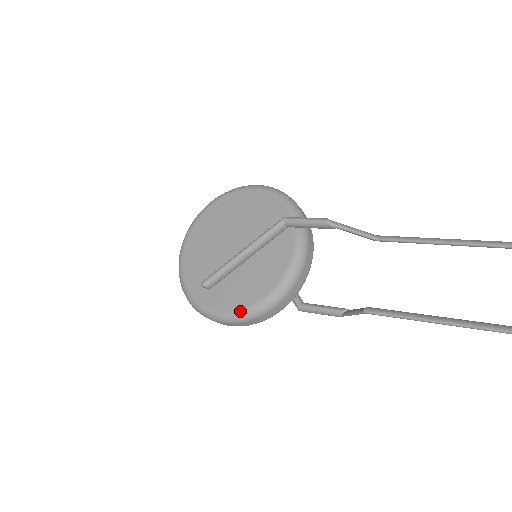
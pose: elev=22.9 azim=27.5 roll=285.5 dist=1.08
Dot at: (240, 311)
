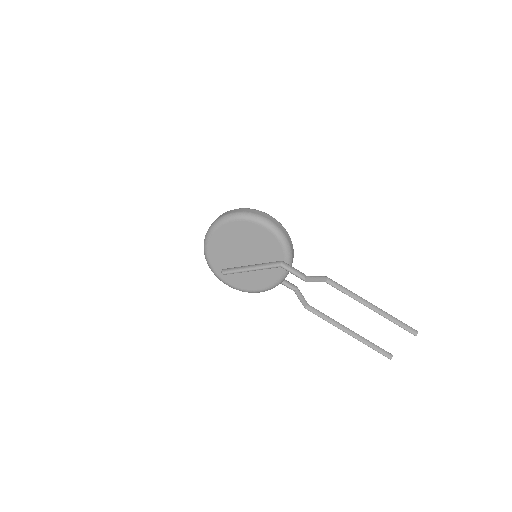
Dot at: (242, 290)
